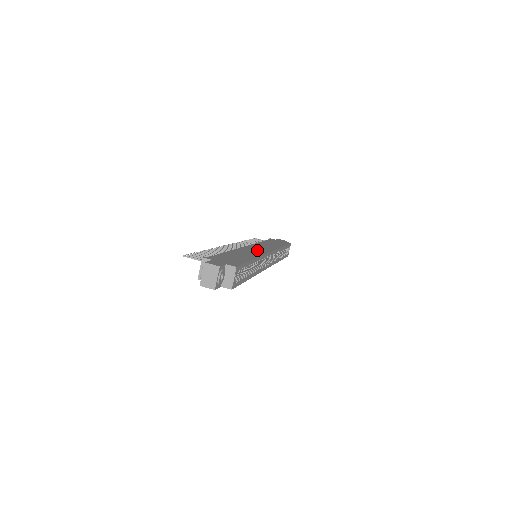
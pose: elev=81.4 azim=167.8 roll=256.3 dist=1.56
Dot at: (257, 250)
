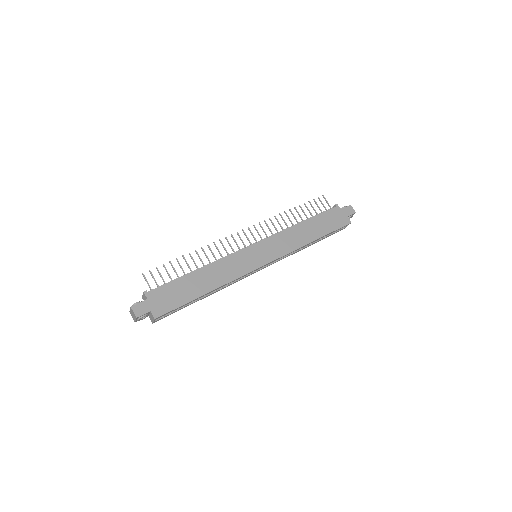
Dot at: (247, 262)
